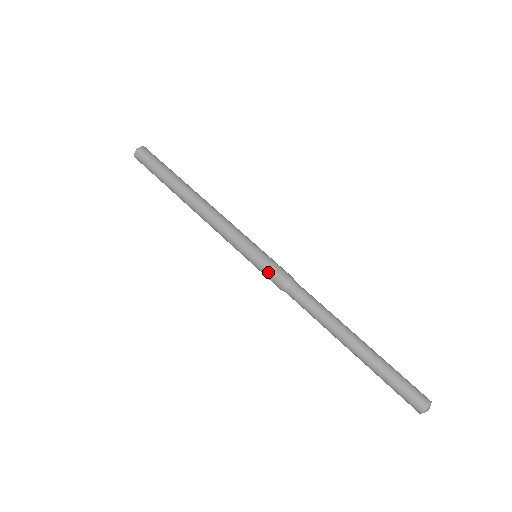
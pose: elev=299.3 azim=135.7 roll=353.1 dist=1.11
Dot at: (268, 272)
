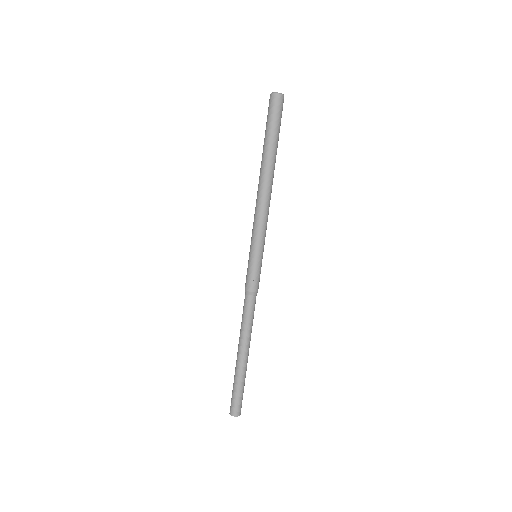
Dot at: (248, 275)
